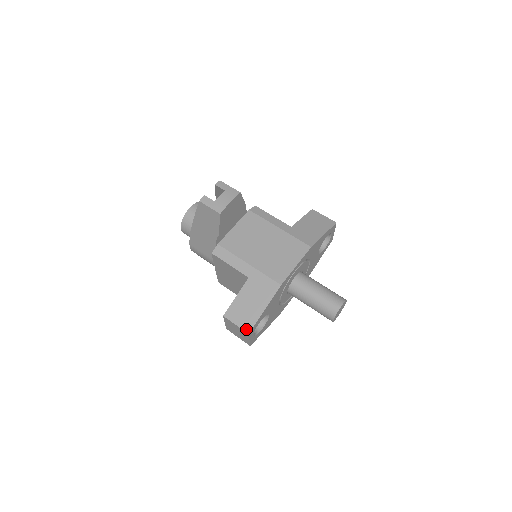
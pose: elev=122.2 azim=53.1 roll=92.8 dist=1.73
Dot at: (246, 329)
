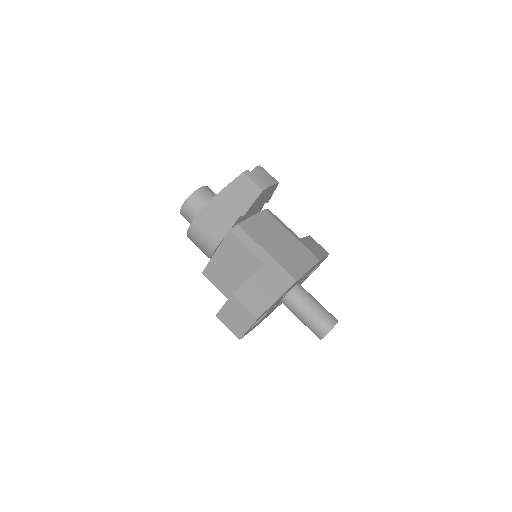
Dot at: (256, 313)
